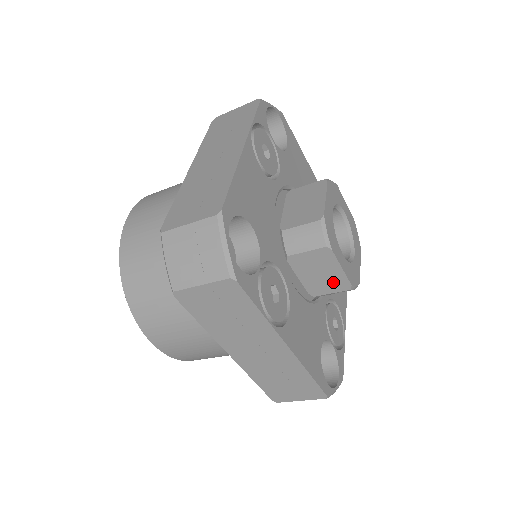
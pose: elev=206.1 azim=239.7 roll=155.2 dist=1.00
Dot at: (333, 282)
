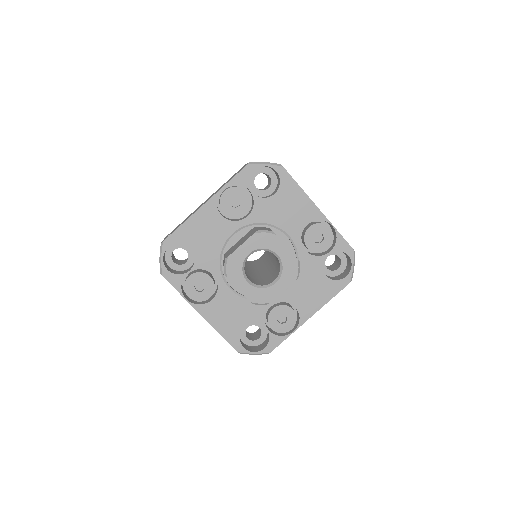
Dot at: occluded
